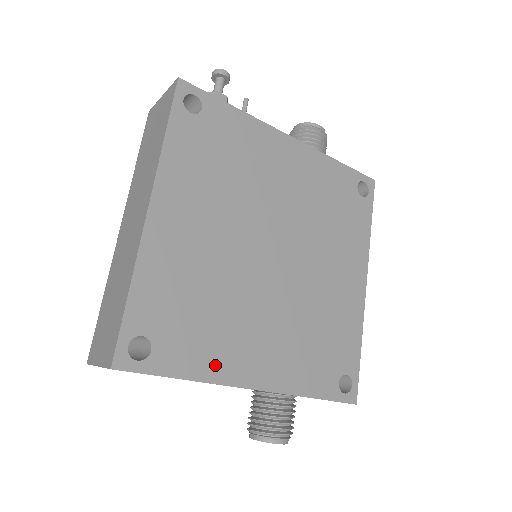
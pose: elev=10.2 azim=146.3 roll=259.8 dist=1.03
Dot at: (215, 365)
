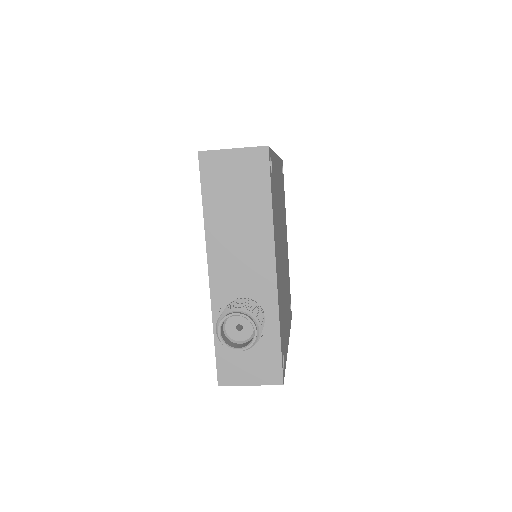
Dot at: (275, 228)
